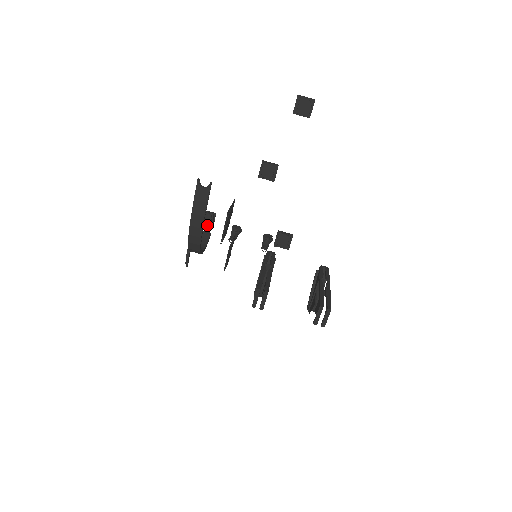
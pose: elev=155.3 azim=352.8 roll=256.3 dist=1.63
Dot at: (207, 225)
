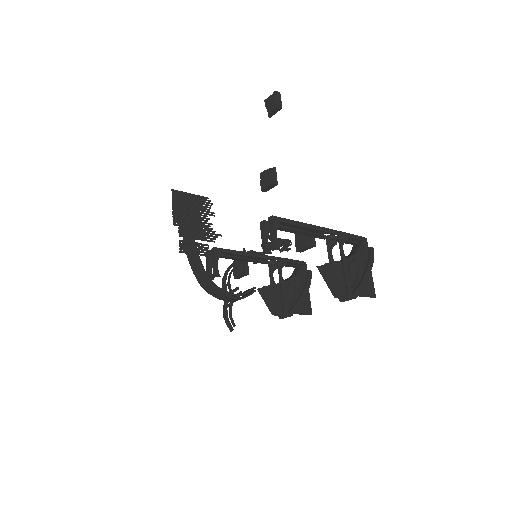
Dot at: (240, 272)
